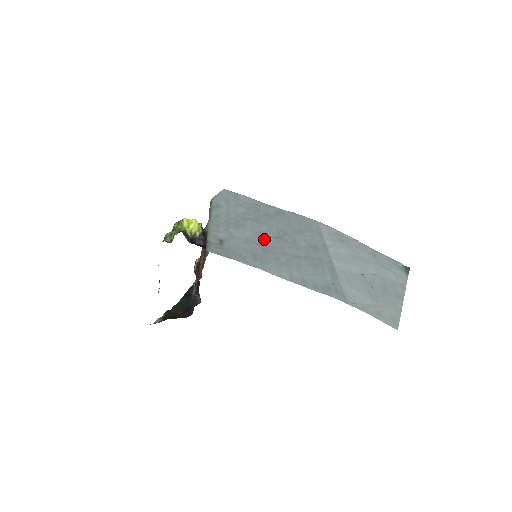
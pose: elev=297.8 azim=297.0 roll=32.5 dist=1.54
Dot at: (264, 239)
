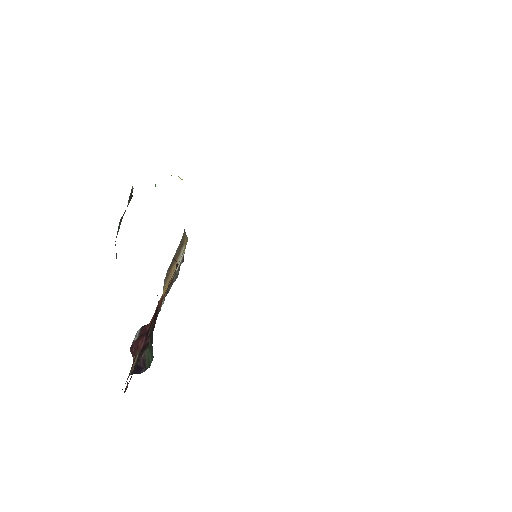
Dot at: occluded
